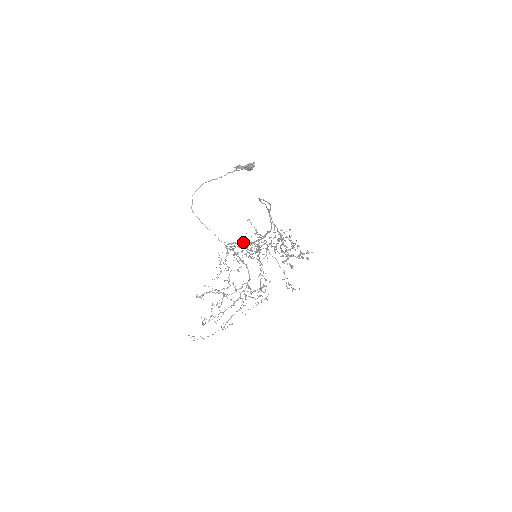
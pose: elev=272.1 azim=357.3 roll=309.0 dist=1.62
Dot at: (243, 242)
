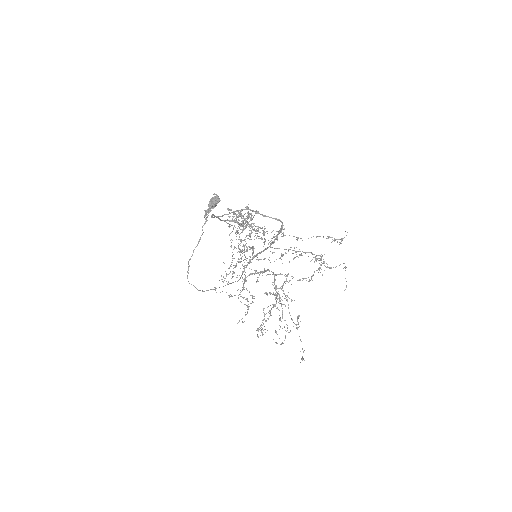
Dot at: (252, 259)
